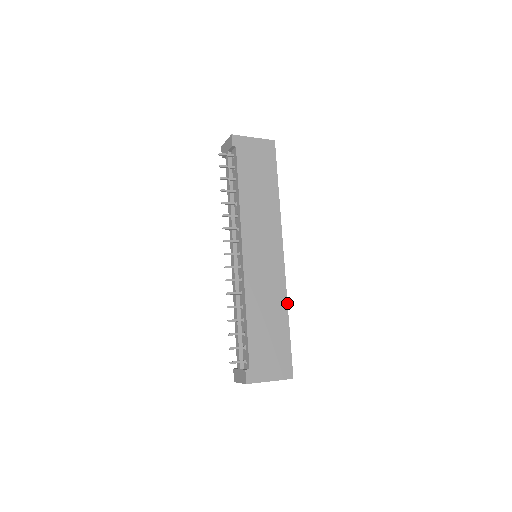
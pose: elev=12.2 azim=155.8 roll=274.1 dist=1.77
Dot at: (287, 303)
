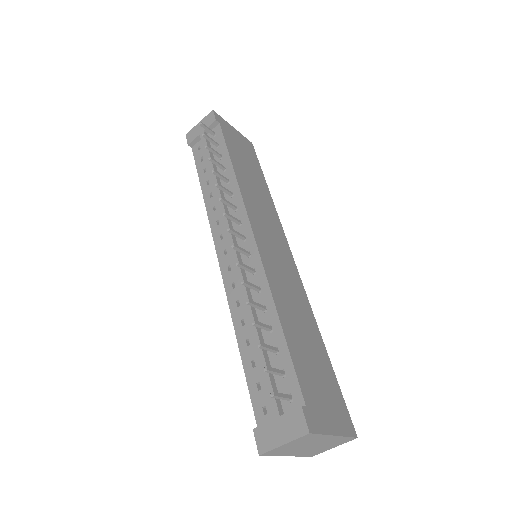
Dot at: (315, 319)
